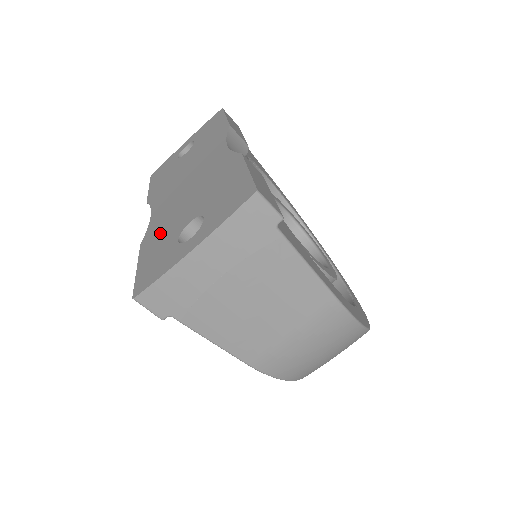
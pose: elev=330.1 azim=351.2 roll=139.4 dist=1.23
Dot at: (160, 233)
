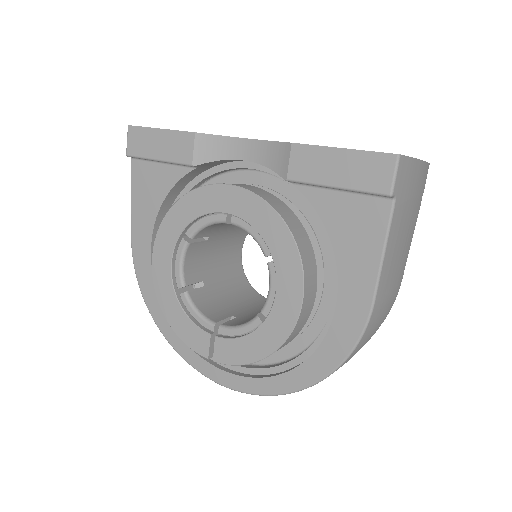
Dot at: occluded
